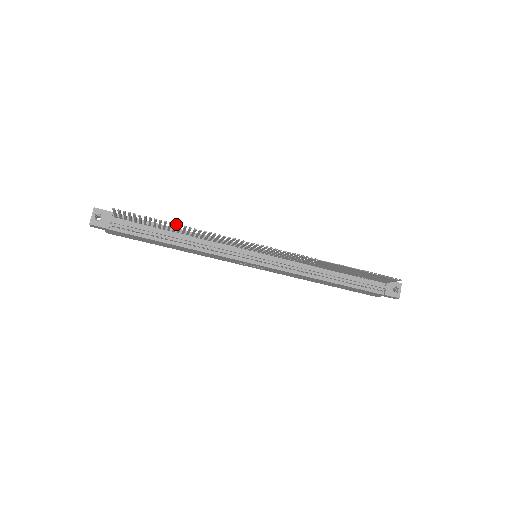
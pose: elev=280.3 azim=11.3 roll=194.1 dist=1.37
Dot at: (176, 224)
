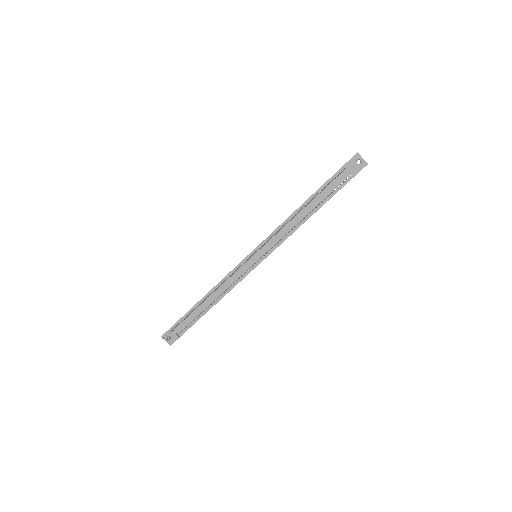
Dot at: (193, 310)
